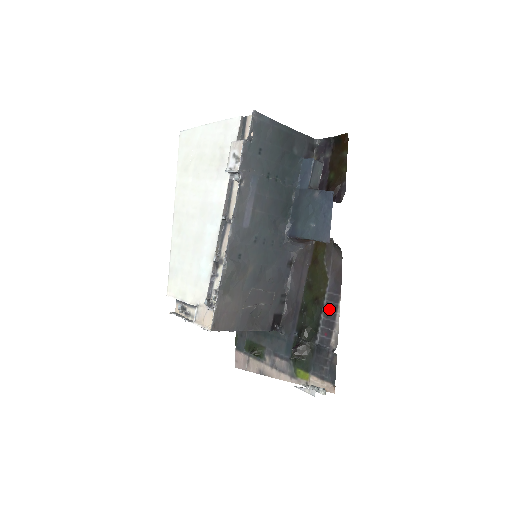
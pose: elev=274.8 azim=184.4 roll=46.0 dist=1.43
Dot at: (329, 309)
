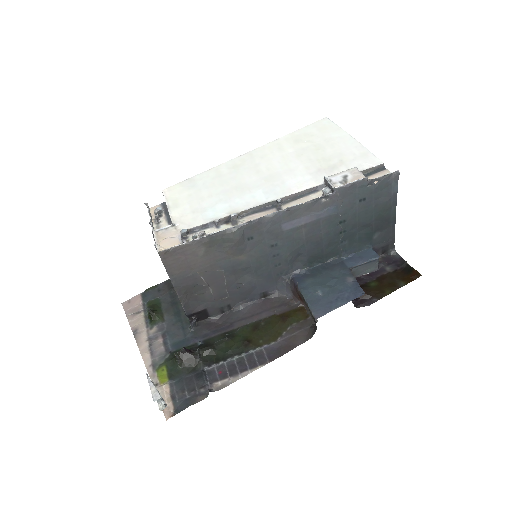
Dot at: (248, 360)
